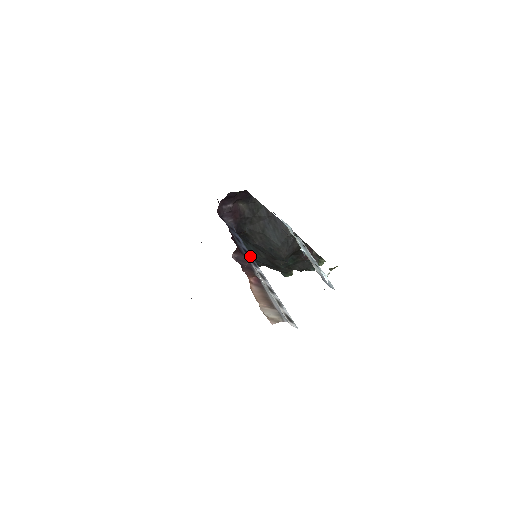
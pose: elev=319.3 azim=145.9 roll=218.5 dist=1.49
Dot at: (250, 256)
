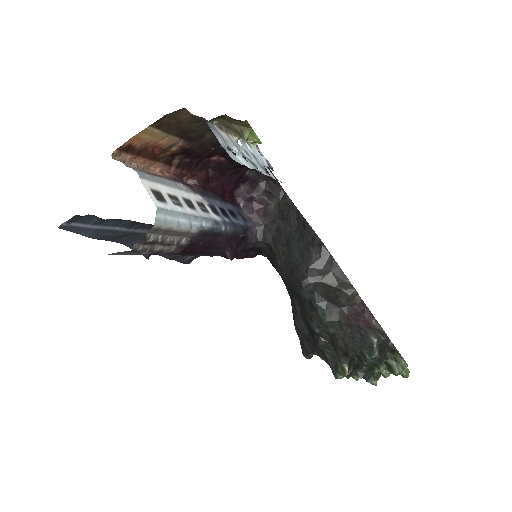
Dot at: (225, 217)
